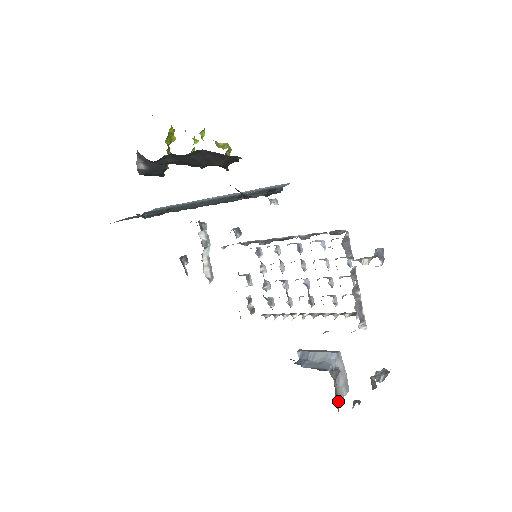
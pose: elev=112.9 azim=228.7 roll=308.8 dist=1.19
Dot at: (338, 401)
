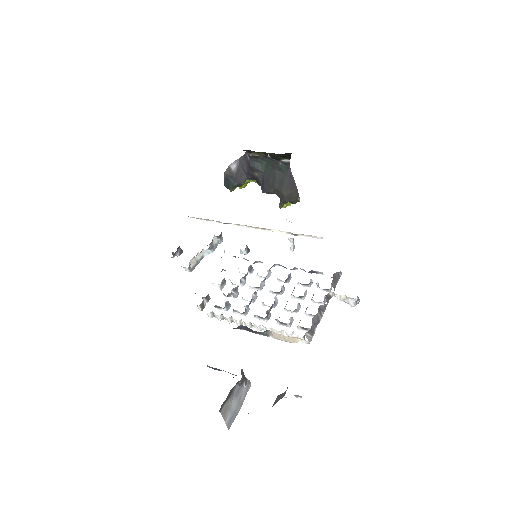
Dot at: (223, 408)
